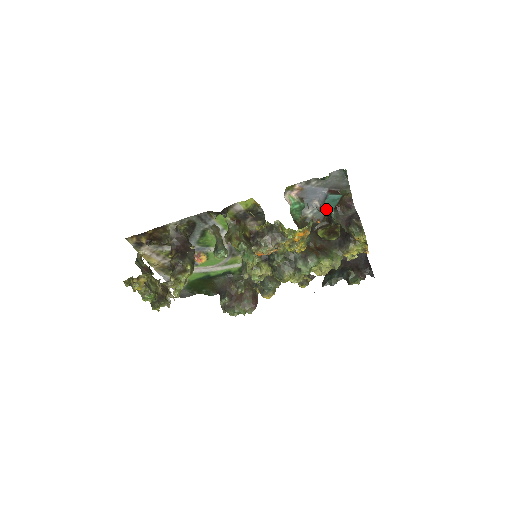
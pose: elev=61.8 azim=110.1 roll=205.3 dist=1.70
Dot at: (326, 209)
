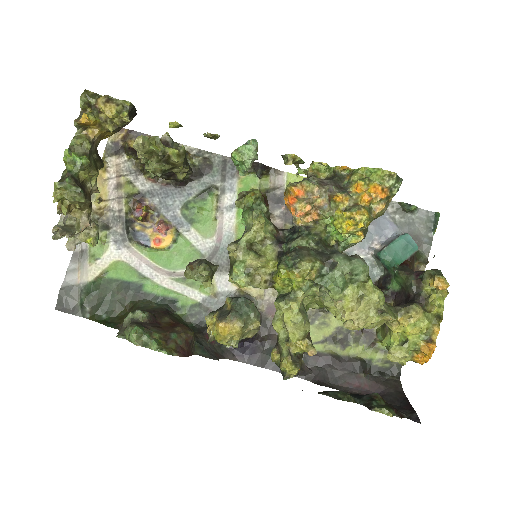
Dot at: (389, 256)
